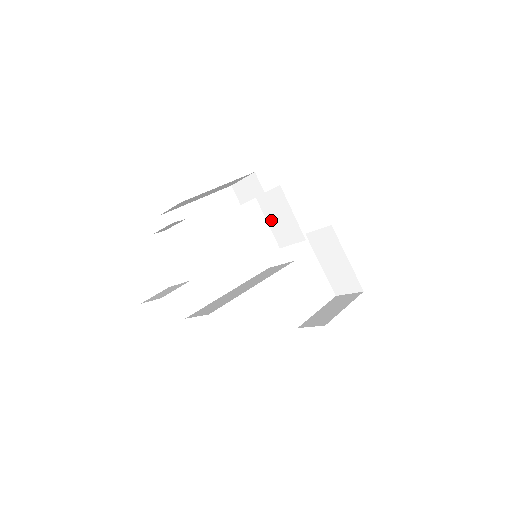
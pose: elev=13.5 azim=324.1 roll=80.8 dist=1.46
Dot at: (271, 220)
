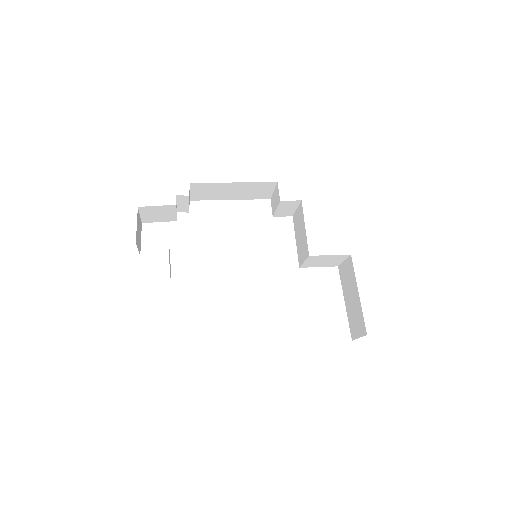
Dot at: (297, 238)
